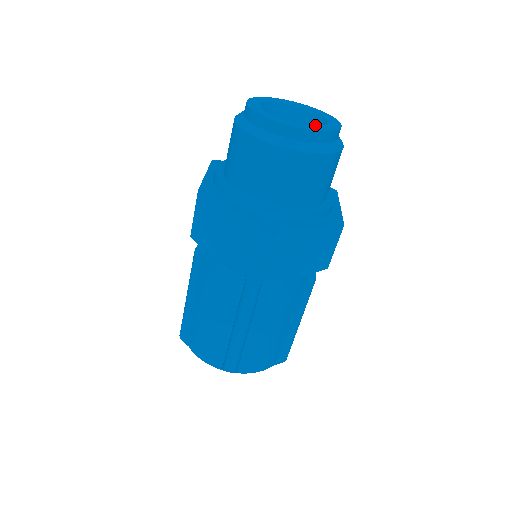
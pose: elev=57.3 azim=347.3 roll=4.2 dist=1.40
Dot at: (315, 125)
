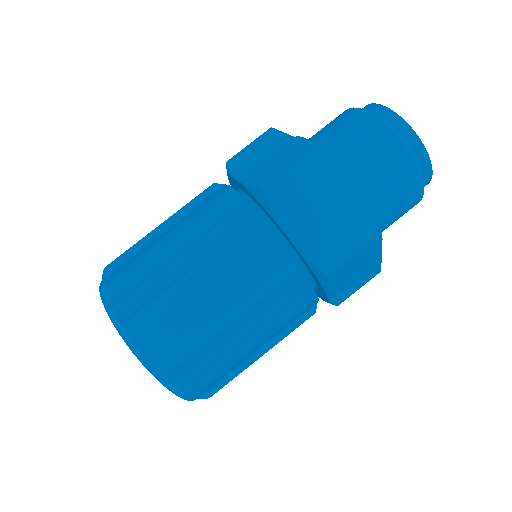
Dot at: occluded
